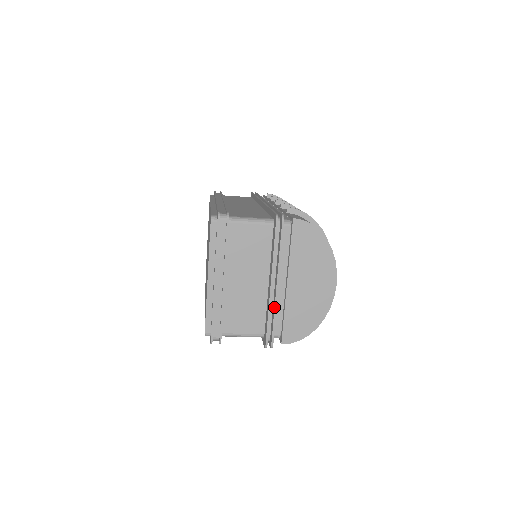
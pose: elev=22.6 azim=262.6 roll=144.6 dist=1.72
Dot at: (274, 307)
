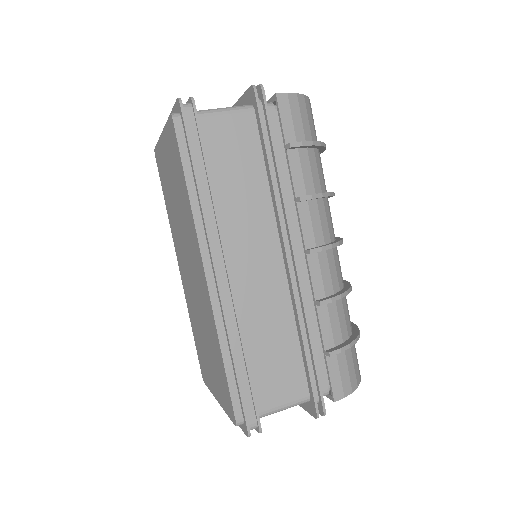
Dot at: occluded
